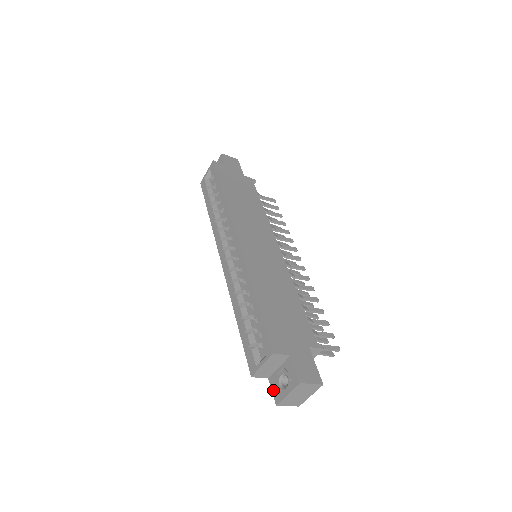
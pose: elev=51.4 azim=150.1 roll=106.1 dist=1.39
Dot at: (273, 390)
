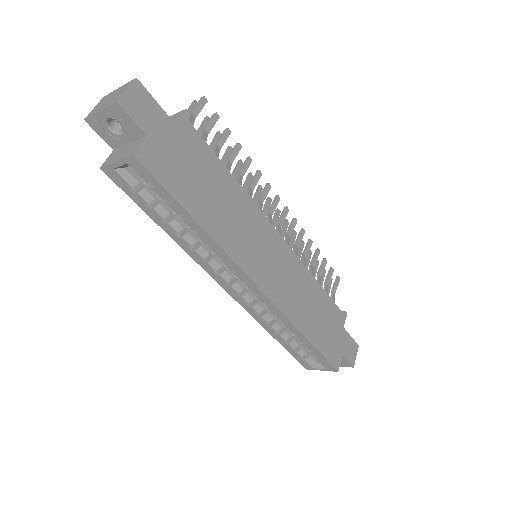
Dot at: occluded
